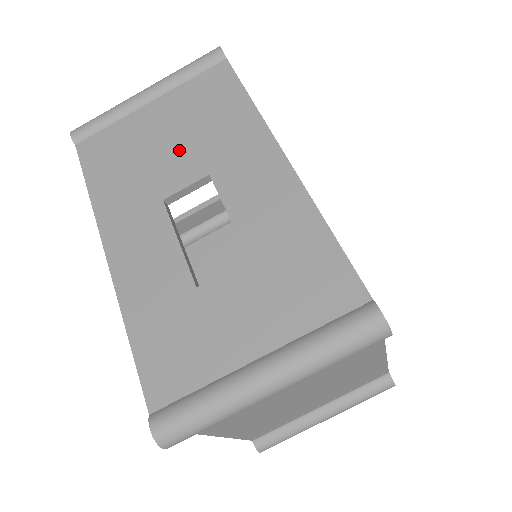
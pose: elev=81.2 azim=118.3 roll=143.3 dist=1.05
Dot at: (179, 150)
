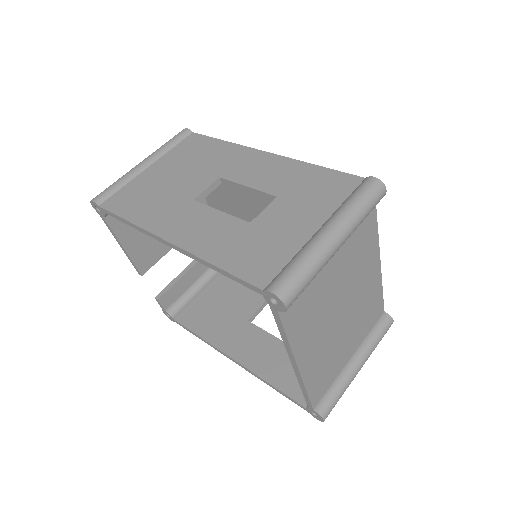
Dot at: (188, 176)
